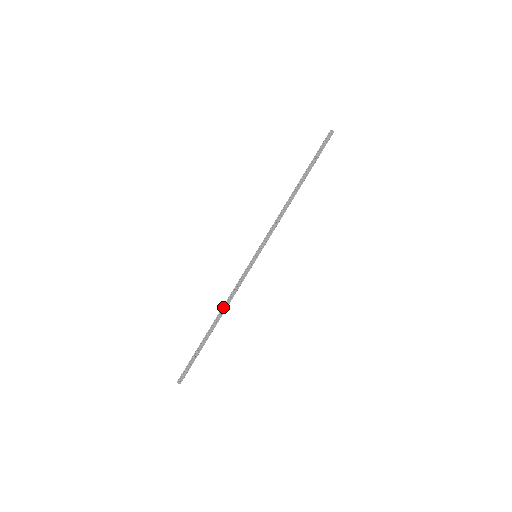
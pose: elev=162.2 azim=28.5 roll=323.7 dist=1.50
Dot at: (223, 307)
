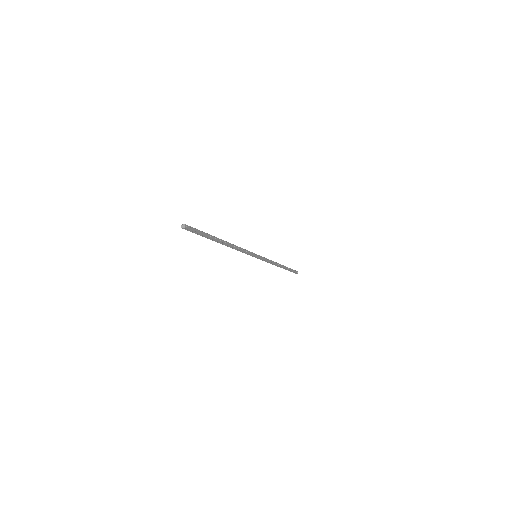
Dot at: (231, 244)
